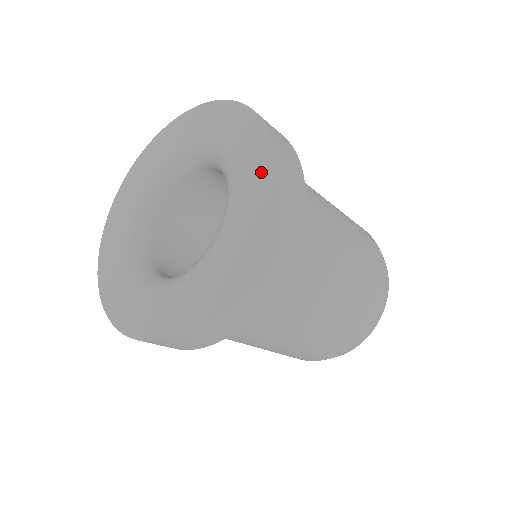
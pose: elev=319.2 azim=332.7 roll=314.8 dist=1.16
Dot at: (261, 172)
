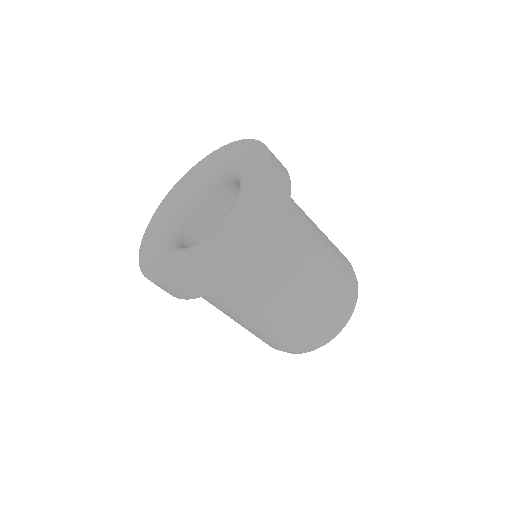
Dot at: (261, 177)
